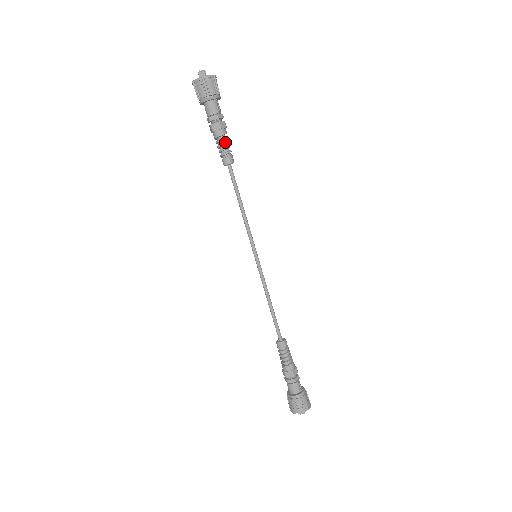
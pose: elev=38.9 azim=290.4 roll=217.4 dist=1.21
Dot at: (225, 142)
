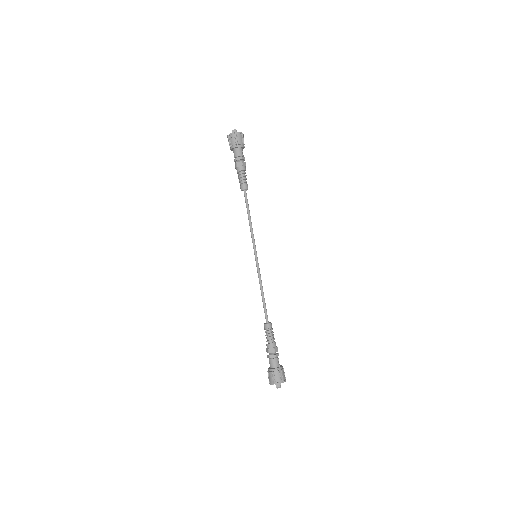
Dot at: (244, 175)
